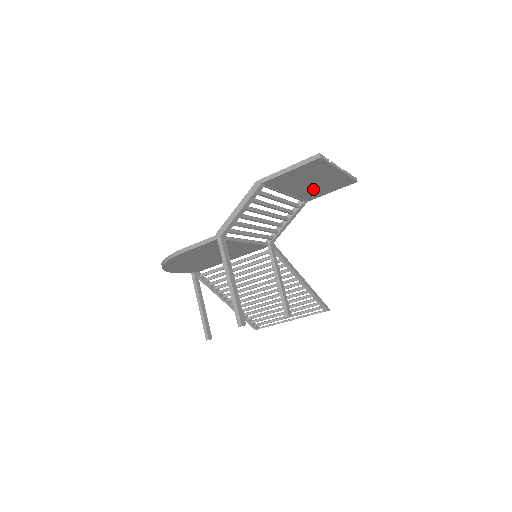
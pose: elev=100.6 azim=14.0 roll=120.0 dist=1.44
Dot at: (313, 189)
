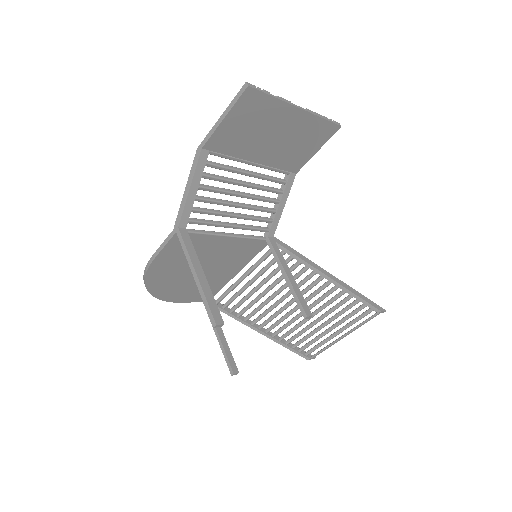
Dot at: (286, 150)
